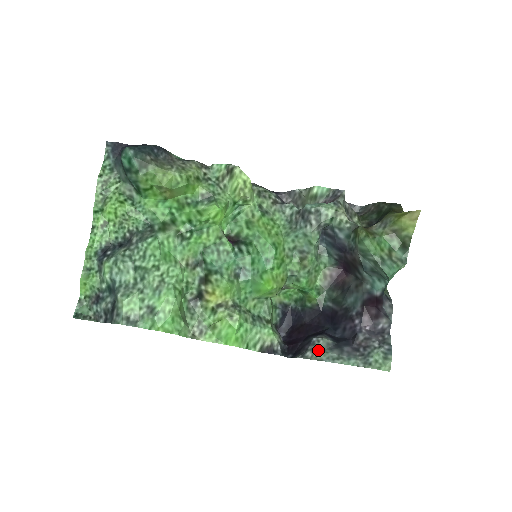
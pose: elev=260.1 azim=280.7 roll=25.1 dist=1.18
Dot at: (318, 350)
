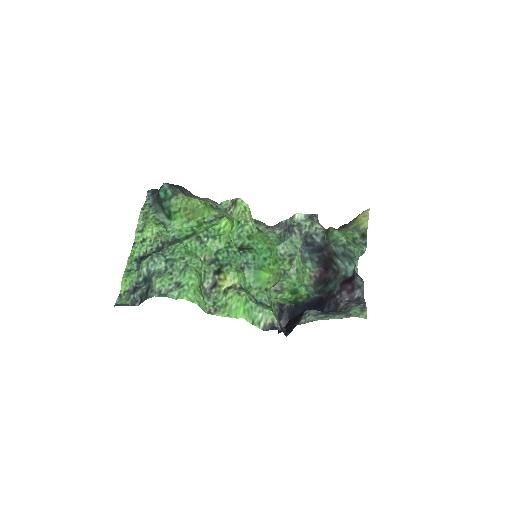
Dot at: (309, 316)
